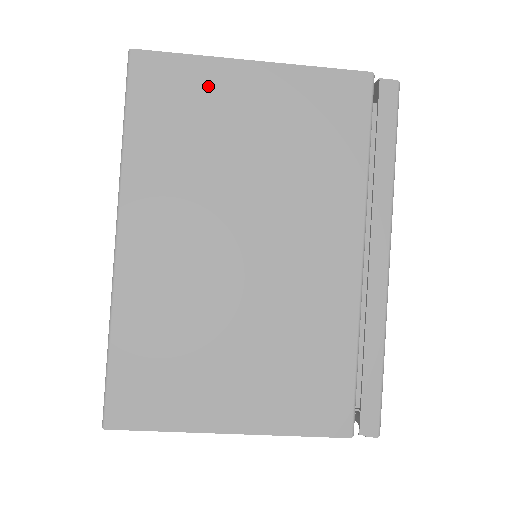
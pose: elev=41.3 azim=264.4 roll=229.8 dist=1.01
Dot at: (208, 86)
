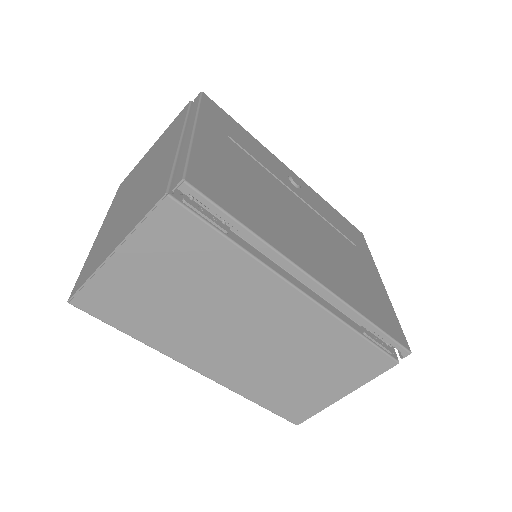
Dot at: (138, 166)
